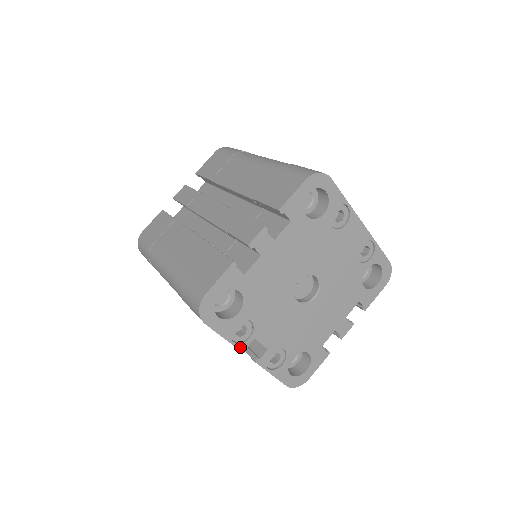
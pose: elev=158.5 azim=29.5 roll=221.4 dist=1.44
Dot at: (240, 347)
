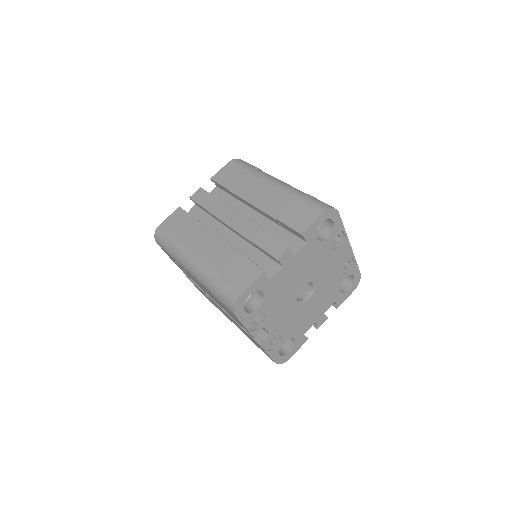
Dot at: (253, 333)
